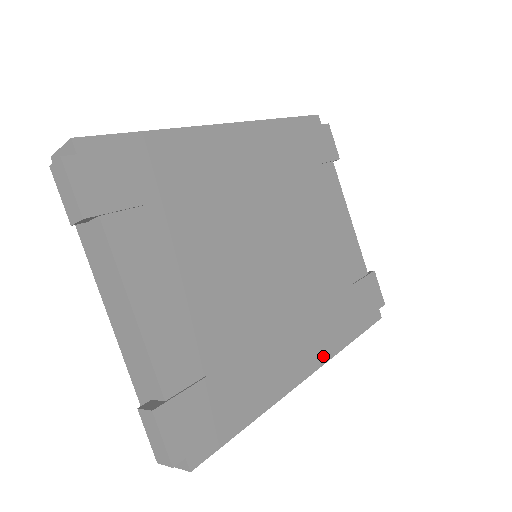
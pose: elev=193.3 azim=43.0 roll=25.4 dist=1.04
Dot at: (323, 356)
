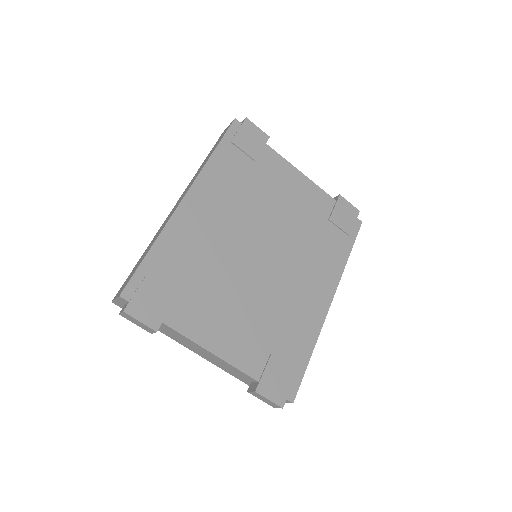
Dot at: (334, 283)
